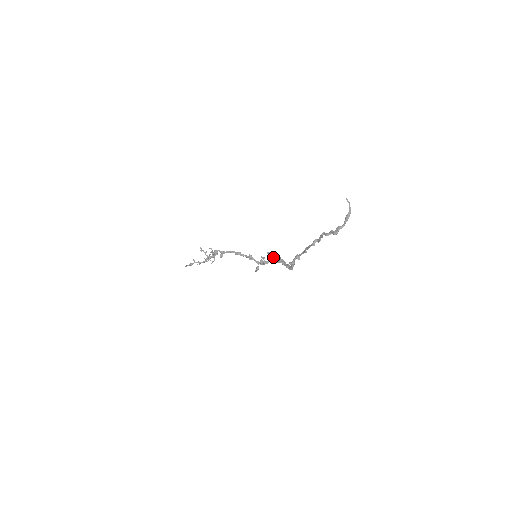
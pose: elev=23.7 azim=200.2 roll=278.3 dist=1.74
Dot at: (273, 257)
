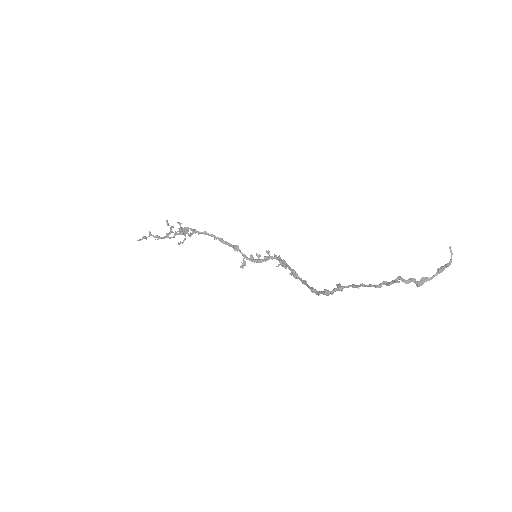
Dot at: (271, 257)
